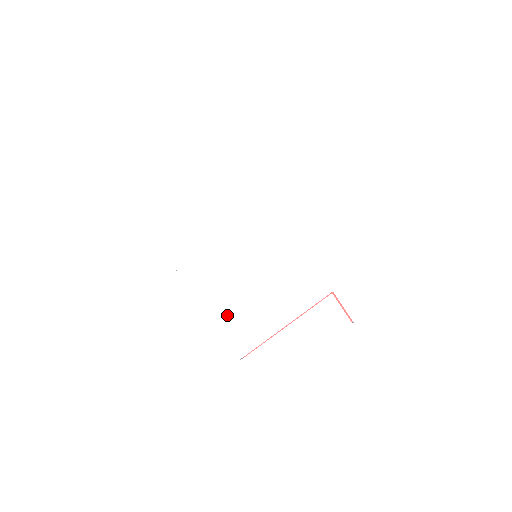
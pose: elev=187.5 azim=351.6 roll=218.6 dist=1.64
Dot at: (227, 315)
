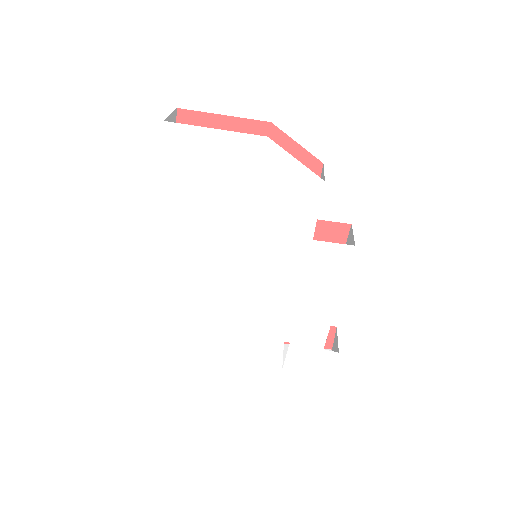
Dot at: (184, 290)
